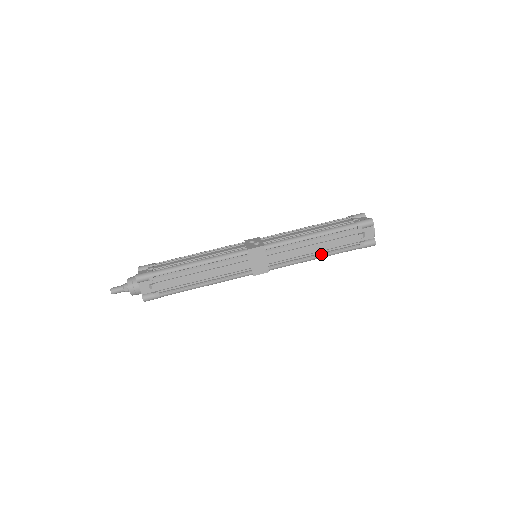
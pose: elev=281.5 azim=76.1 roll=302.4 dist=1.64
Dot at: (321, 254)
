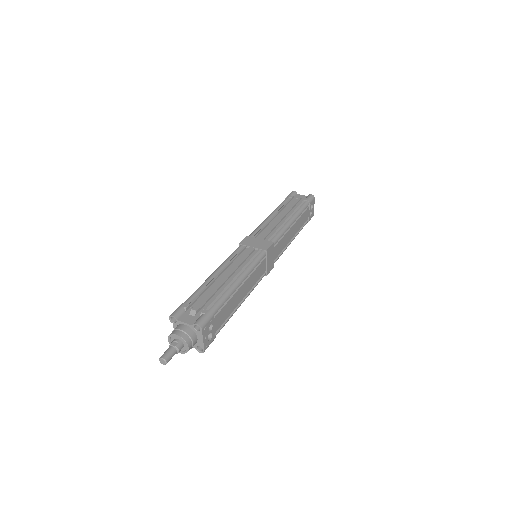
Dot at: (291, 217)
